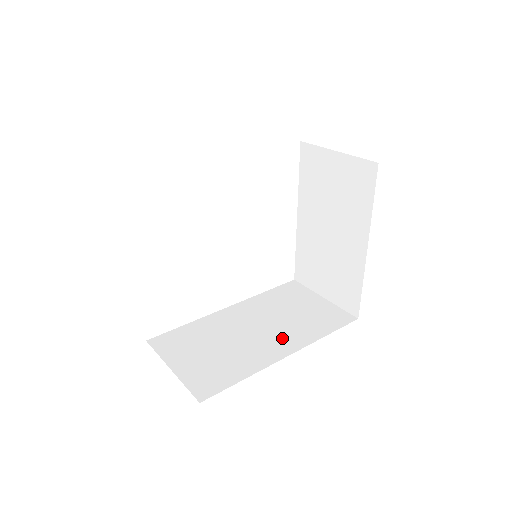
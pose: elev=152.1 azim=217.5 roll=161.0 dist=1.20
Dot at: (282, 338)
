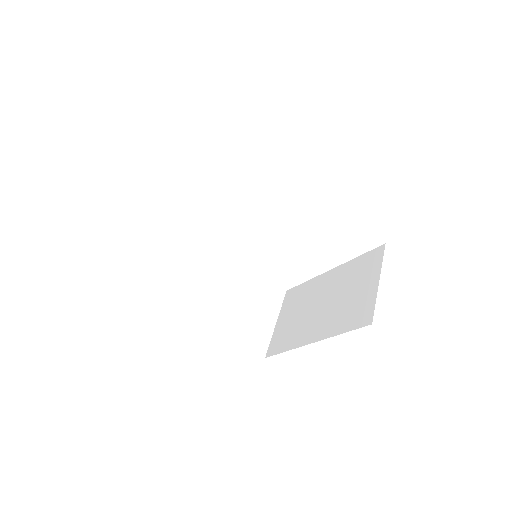
Dot at: (215, 305)
